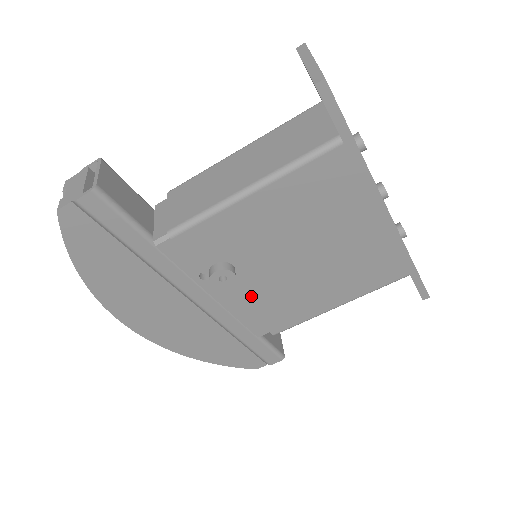
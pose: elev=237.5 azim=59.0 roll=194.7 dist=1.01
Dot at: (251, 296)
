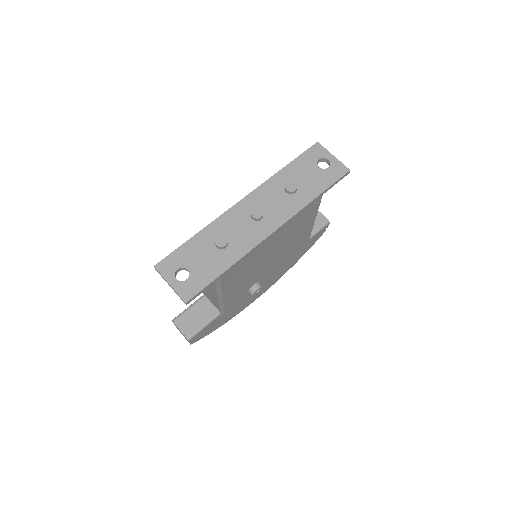
Dot at: (276, 268)
